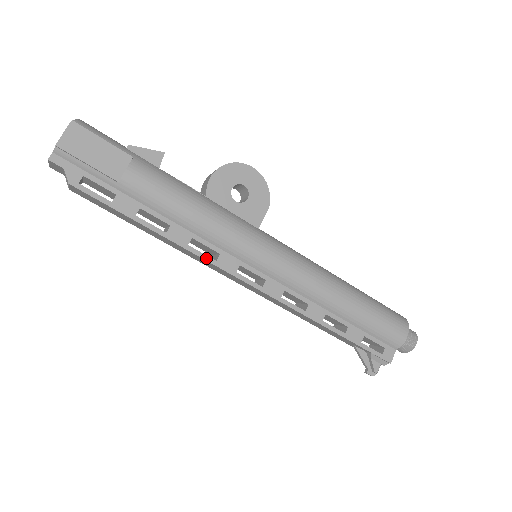
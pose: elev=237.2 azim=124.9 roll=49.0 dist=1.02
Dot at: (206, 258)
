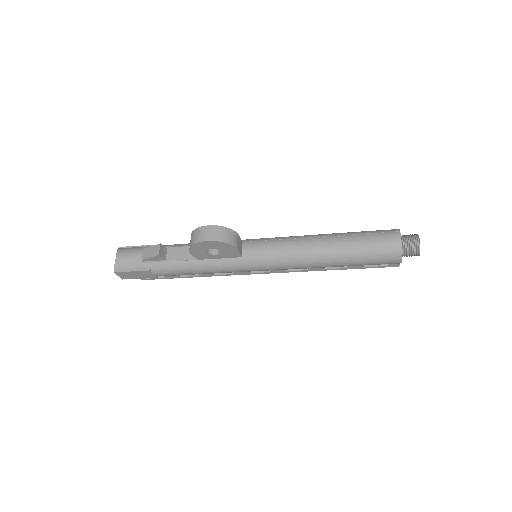
Dot at: (228, 275)
